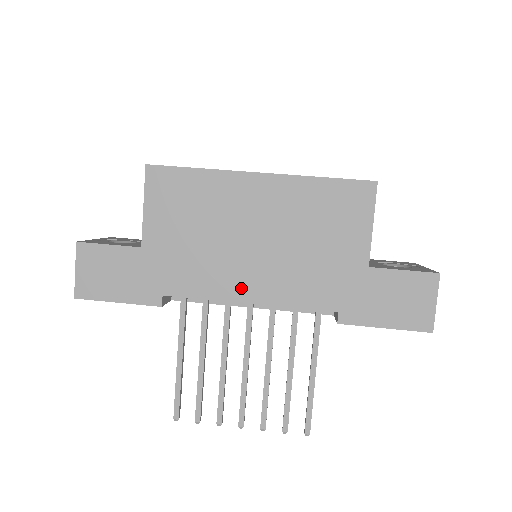
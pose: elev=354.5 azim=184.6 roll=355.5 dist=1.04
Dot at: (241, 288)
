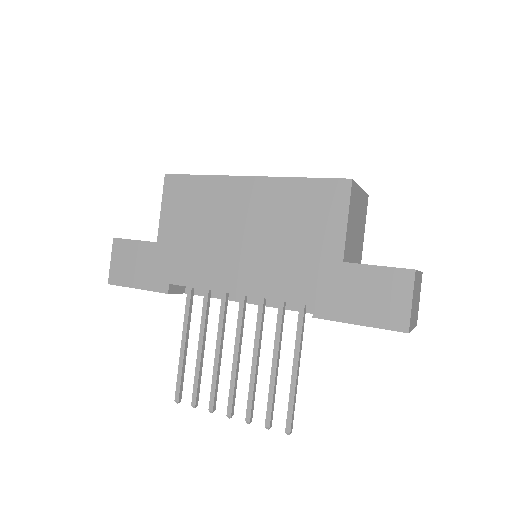
Dot at: (230, 279)
